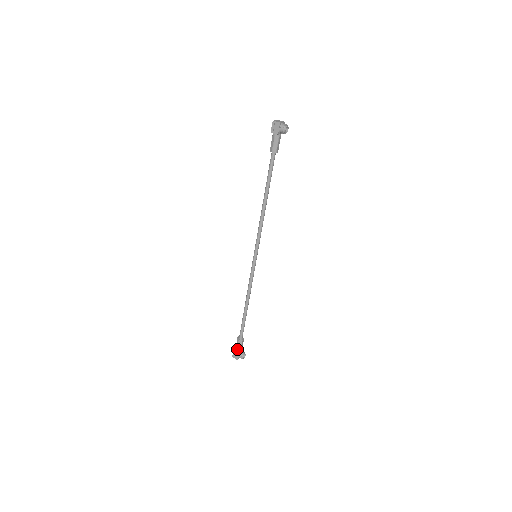
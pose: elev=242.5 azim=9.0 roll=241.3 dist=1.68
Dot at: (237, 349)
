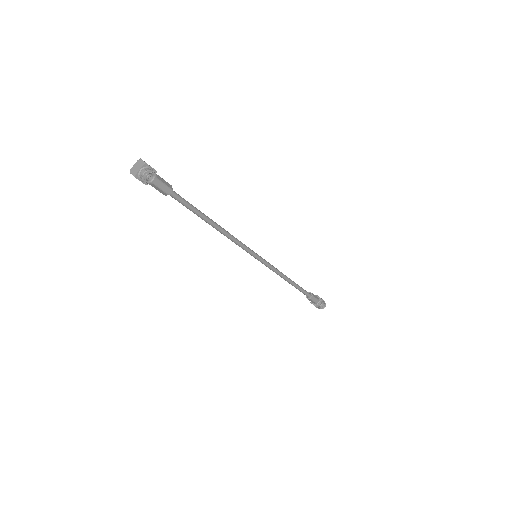
Dot at: (312, 302)
